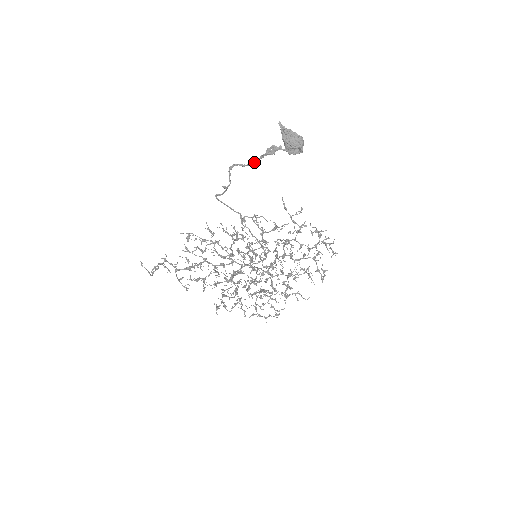
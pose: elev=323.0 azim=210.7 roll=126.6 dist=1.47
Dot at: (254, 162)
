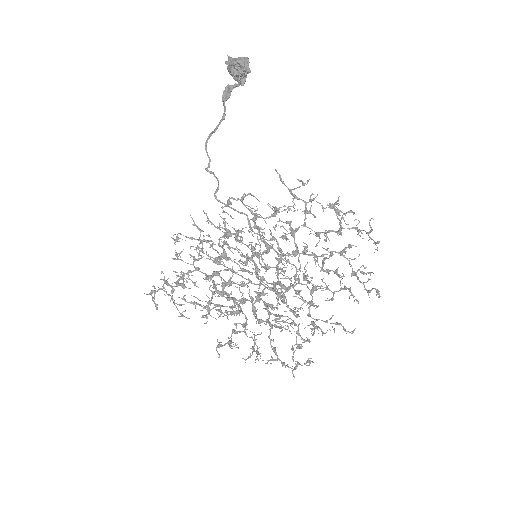
Dot at: (221, 121)
